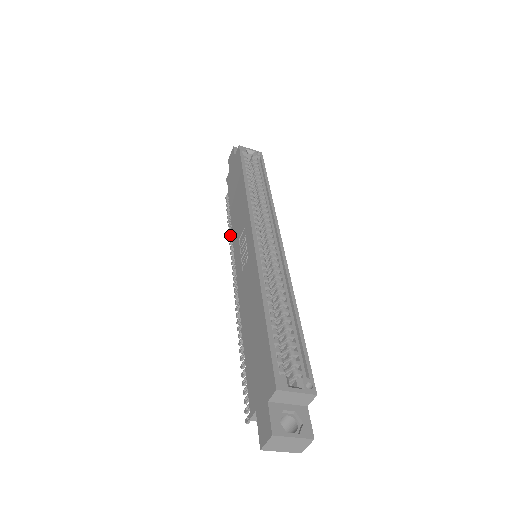
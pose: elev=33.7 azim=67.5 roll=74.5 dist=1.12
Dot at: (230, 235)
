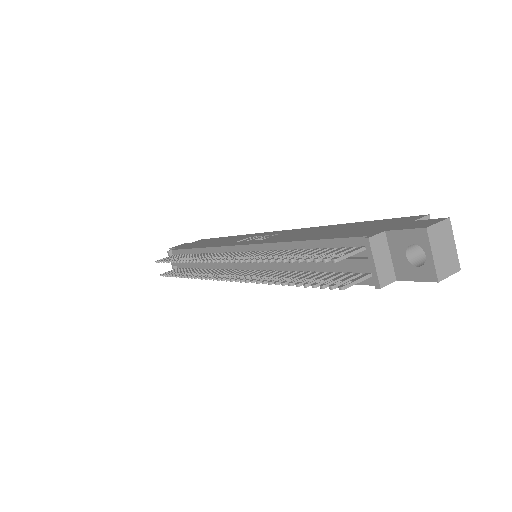
Dot at: (187, 259)
